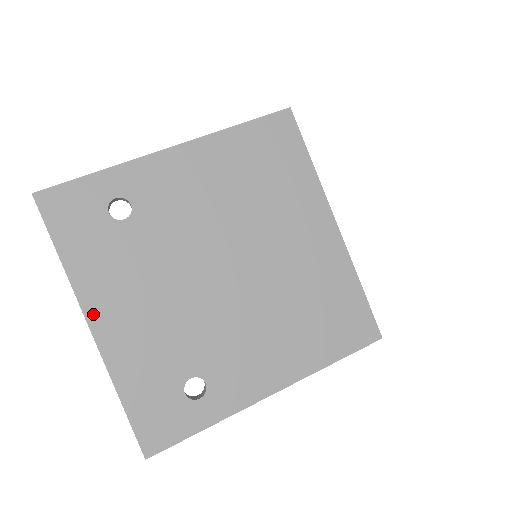
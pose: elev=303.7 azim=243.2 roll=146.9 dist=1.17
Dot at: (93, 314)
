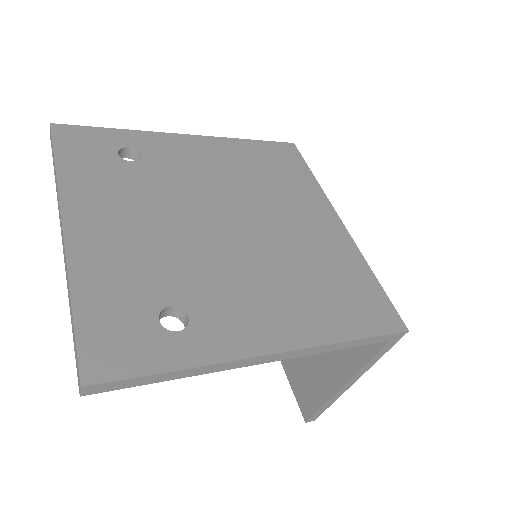
Dot at: (72, 216)
